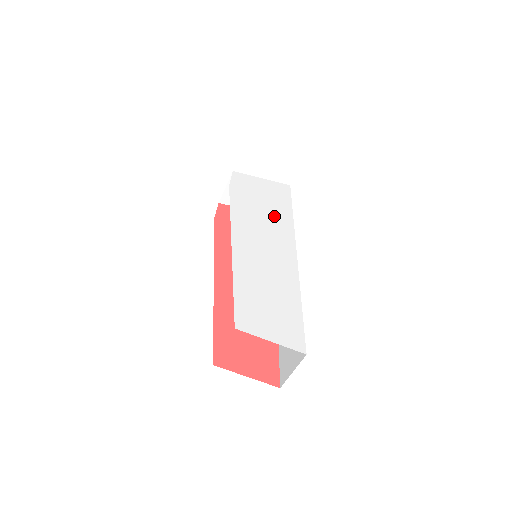
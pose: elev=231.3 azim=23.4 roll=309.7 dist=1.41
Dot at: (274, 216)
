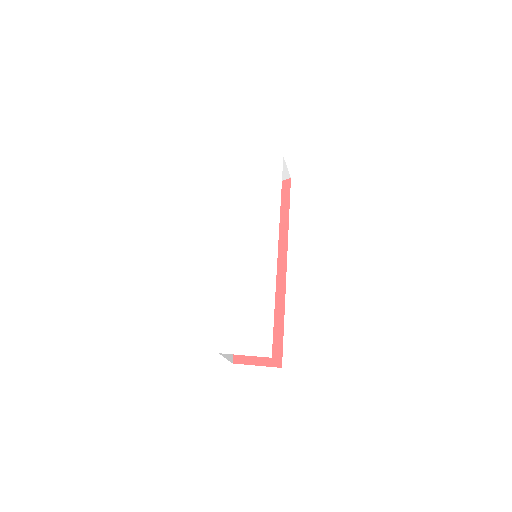
Dot at: (261, 213)
